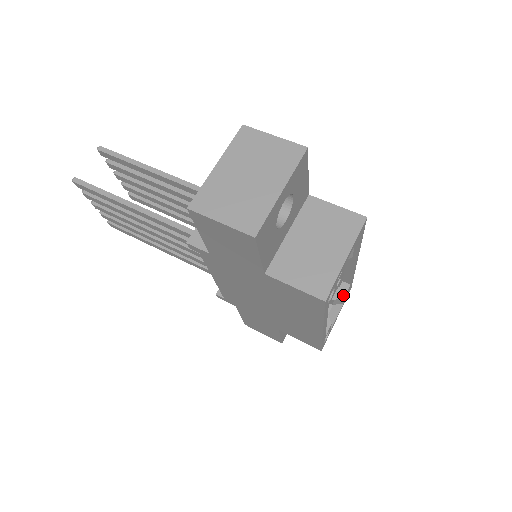
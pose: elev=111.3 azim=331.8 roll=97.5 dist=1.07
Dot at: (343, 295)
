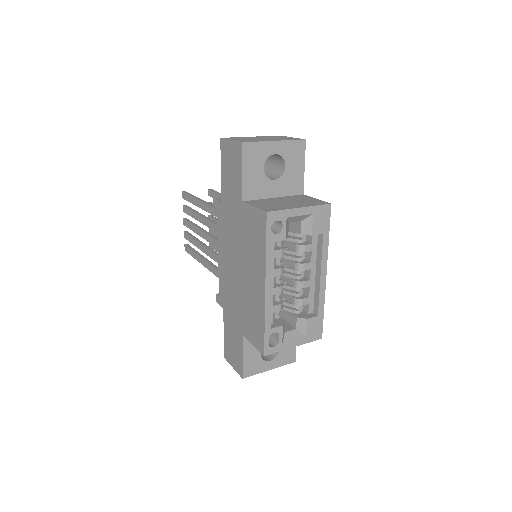
Dot at: (307, 318)
